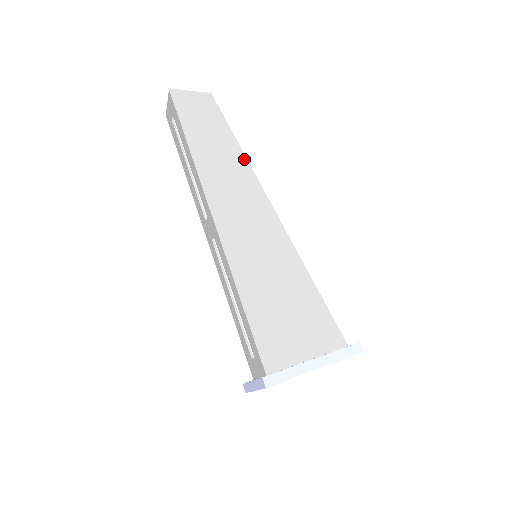
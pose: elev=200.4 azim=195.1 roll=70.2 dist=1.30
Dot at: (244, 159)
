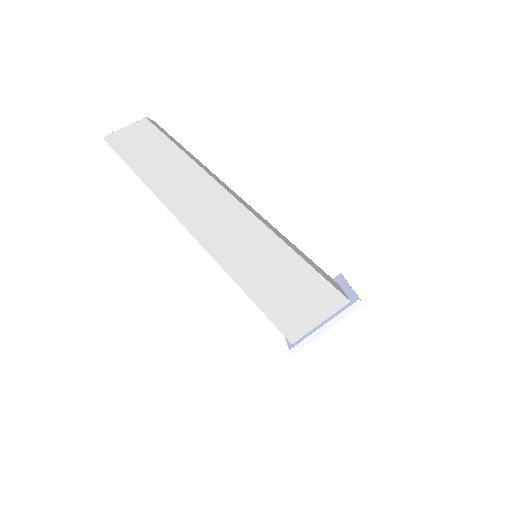
Dot at: (211, 180)
